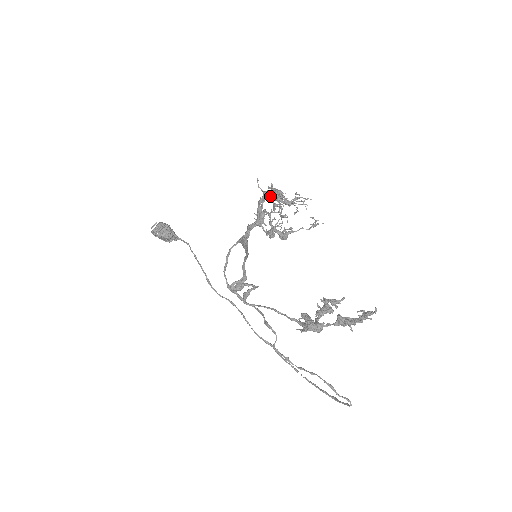
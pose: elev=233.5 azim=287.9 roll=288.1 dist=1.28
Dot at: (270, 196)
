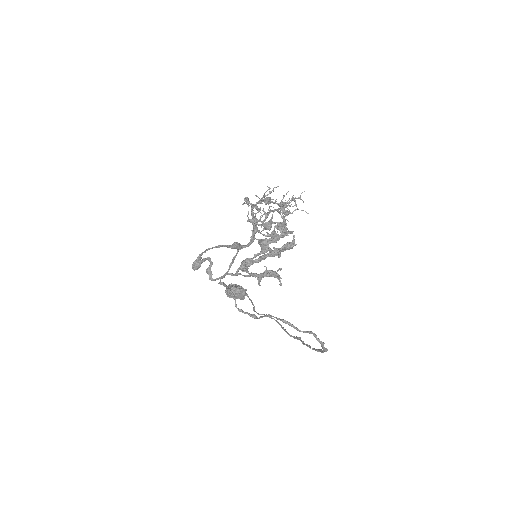
Dot at: (255, 204)
